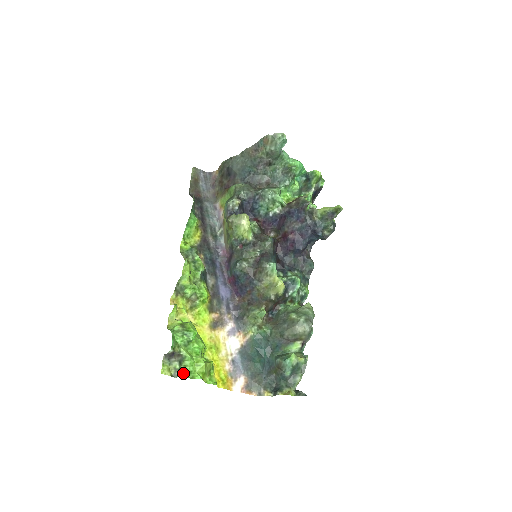
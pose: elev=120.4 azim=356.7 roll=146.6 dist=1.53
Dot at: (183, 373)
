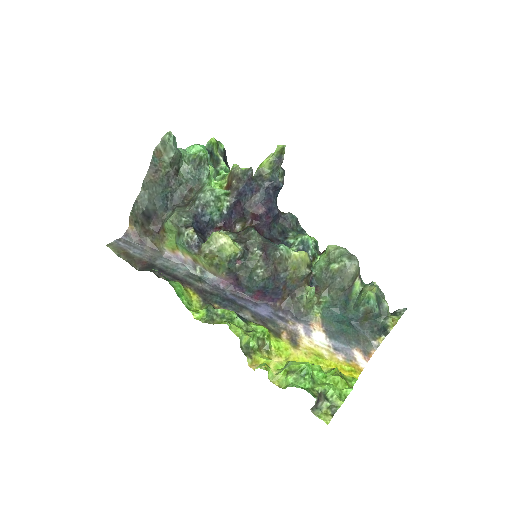
Dot at: (338, 403)
